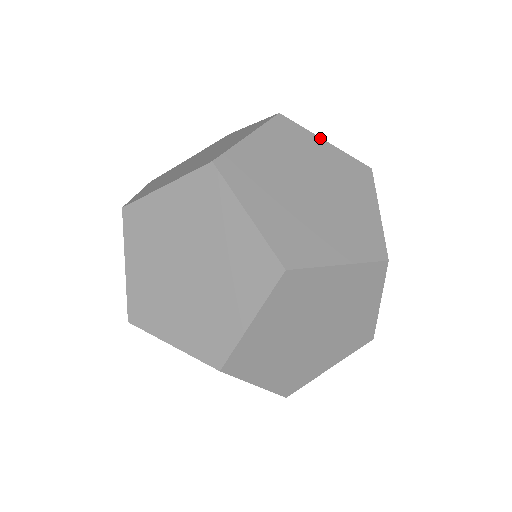
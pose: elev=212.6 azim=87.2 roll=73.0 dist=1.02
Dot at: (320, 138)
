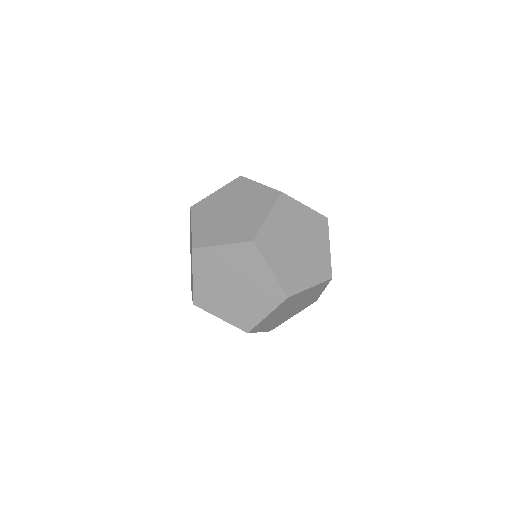
Dot at: (303, 204)
